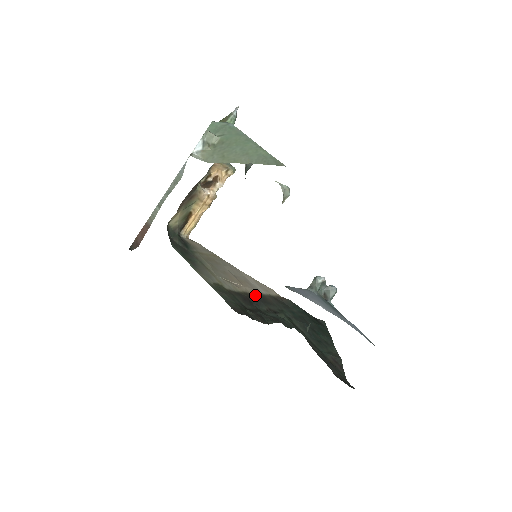
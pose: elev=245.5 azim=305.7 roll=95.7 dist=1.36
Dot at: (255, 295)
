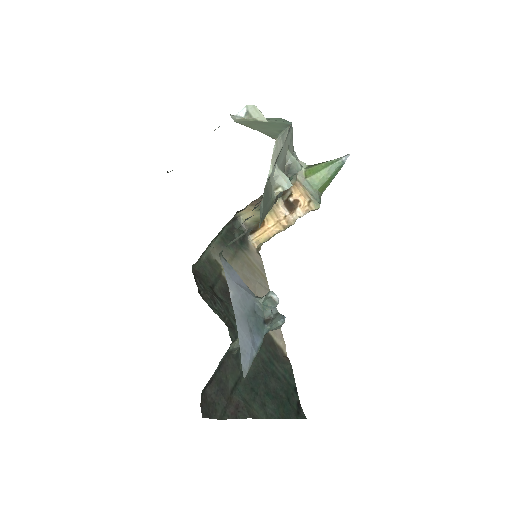
Dot at: occluded
